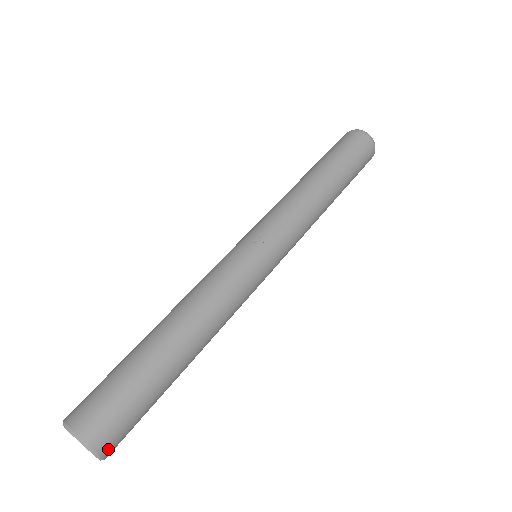
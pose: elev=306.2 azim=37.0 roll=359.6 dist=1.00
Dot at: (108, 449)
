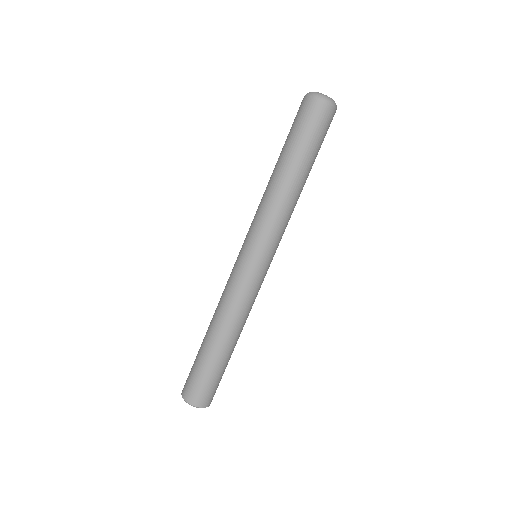
Dot at: occluded
